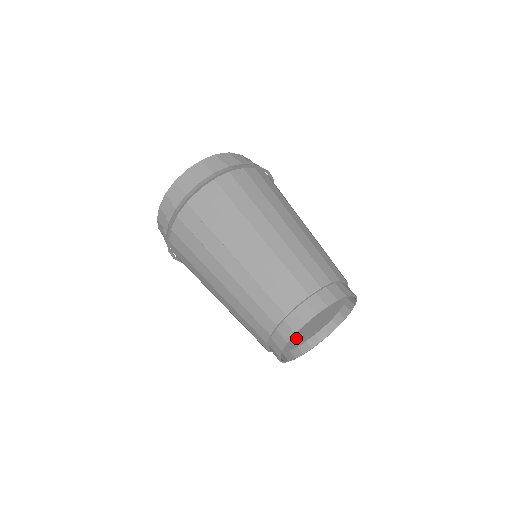
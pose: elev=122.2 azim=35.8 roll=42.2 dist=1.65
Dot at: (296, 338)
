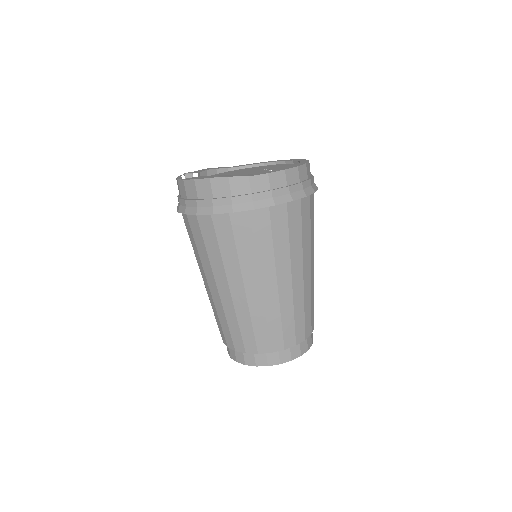
Dot at: occluded
